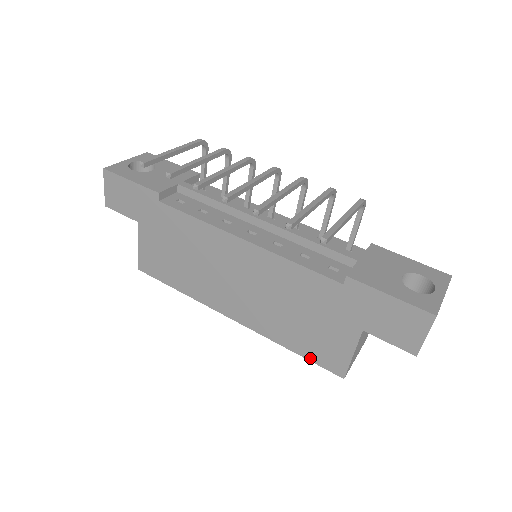
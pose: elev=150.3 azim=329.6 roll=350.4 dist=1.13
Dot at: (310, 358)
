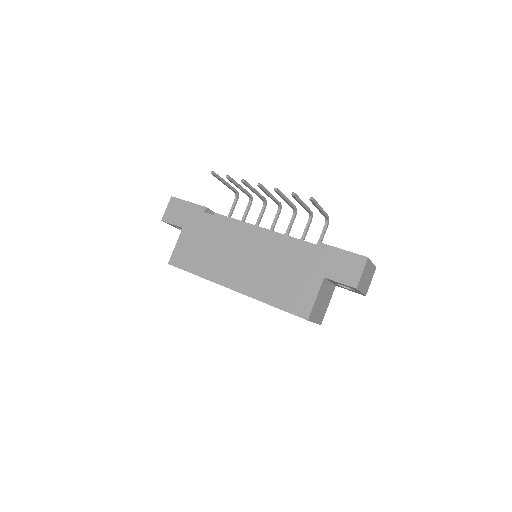
Dot at: (285, 309)
